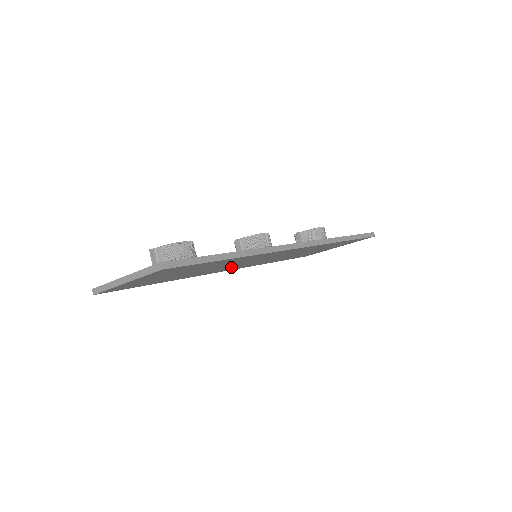
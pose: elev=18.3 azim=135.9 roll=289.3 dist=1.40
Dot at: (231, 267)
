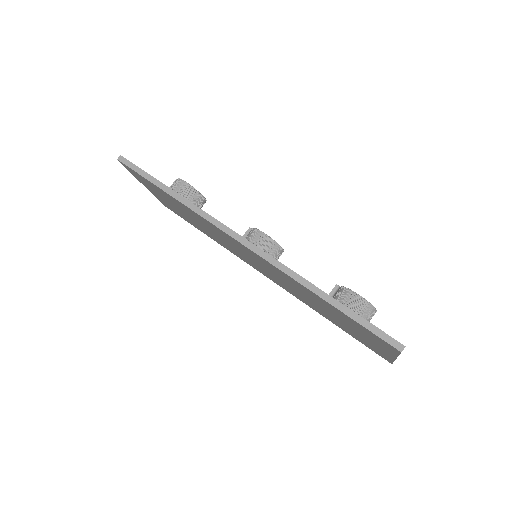
Dot at: occluded
